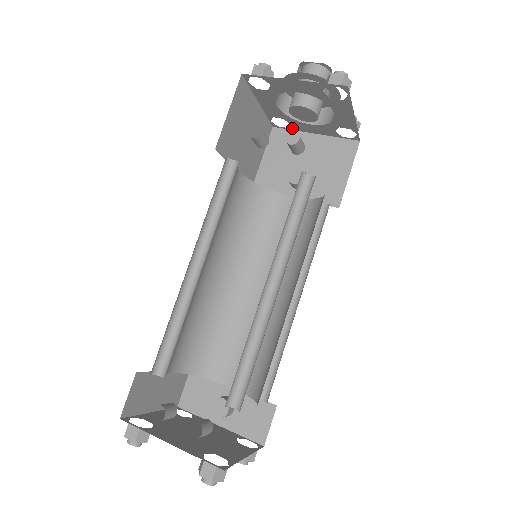
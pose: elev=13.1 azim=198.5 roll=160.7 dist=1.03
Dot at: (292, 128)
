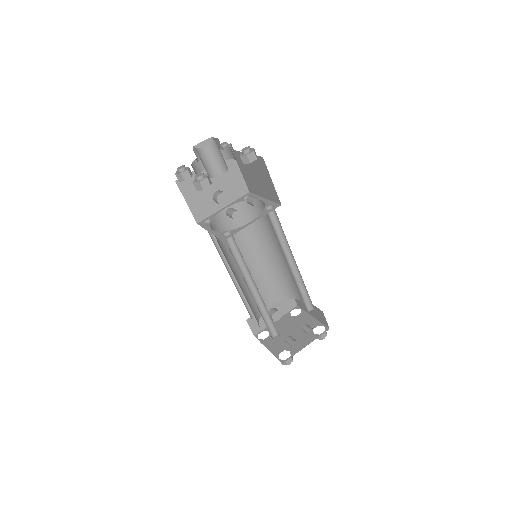
Dot at: occluded
